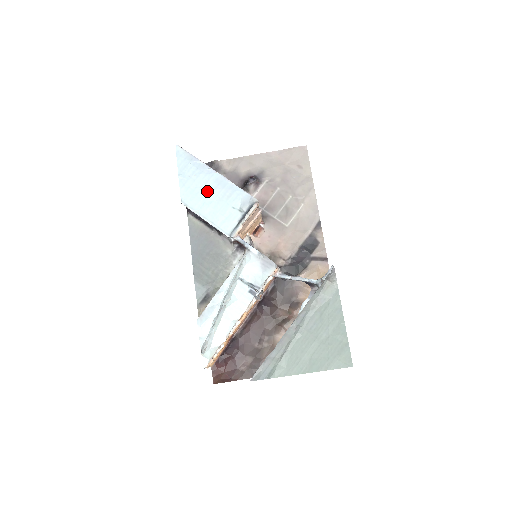
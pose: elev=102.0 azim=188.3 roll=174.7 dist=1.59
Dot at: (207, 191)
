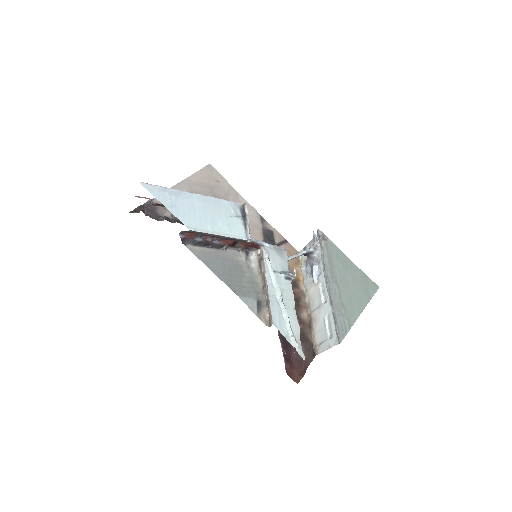
Dot at: (201, 211)
